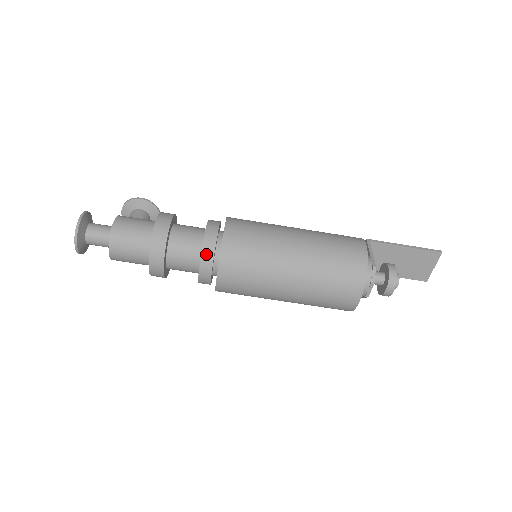
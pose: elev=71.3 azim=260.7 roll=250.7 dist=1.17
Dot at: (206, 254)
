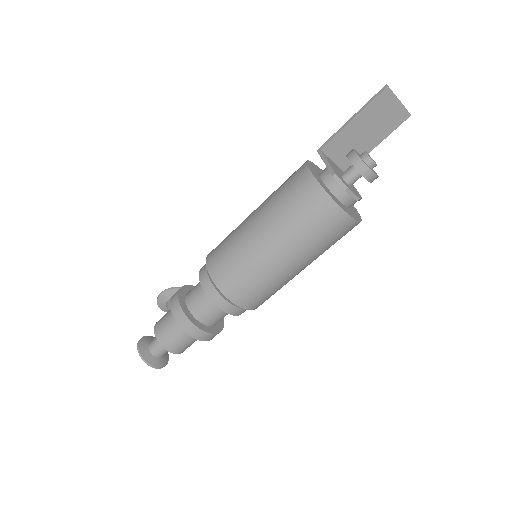
Dot at: (216, 300)
